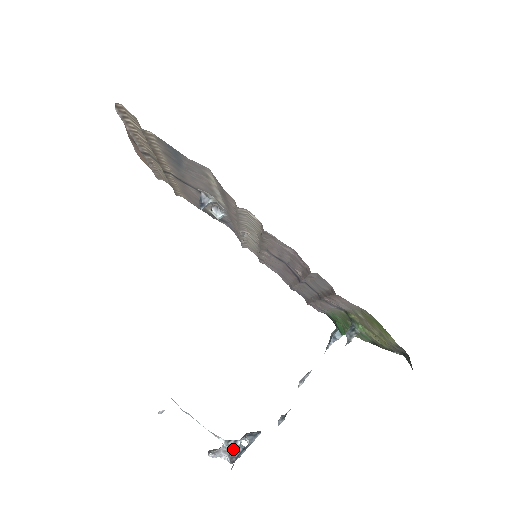
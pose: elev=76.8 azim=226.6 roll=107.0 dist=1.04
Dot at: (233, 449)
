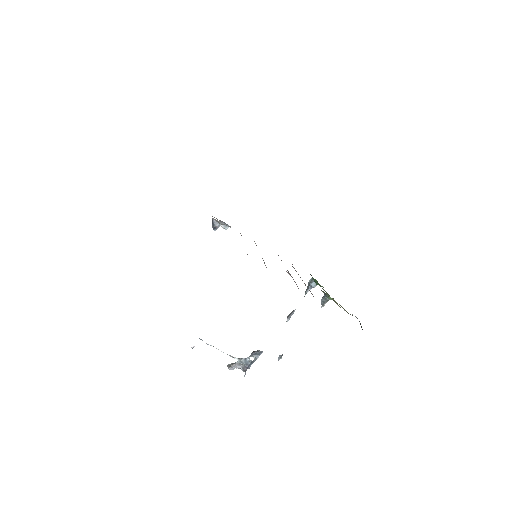
Dot at: (244, 364)
